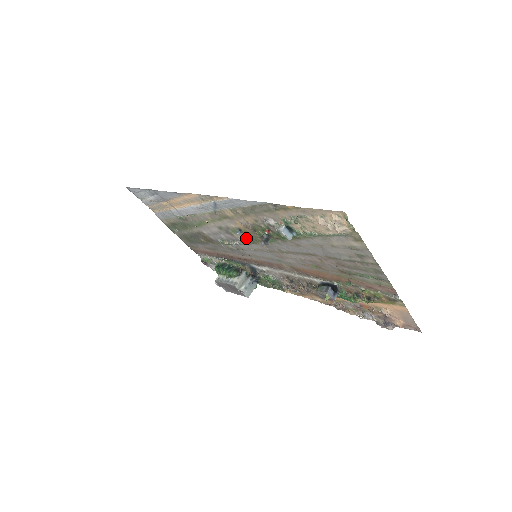
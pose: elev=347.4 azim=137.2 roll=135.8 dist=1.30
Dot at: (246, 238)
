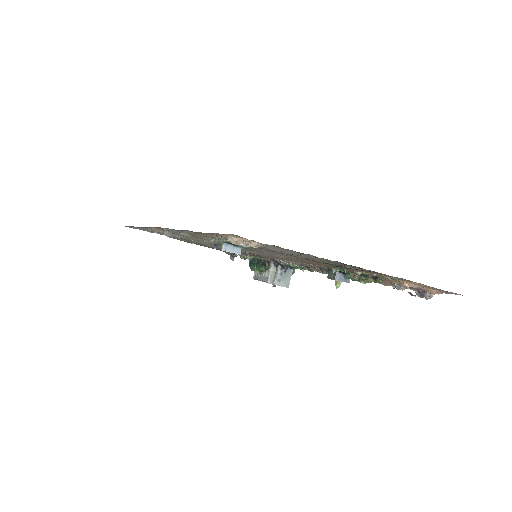
Dot at: occluded
